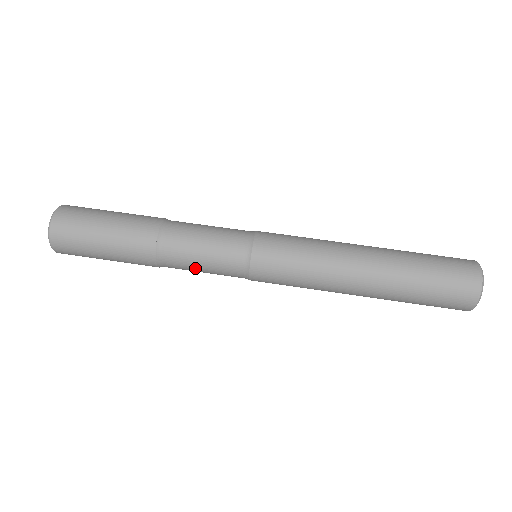
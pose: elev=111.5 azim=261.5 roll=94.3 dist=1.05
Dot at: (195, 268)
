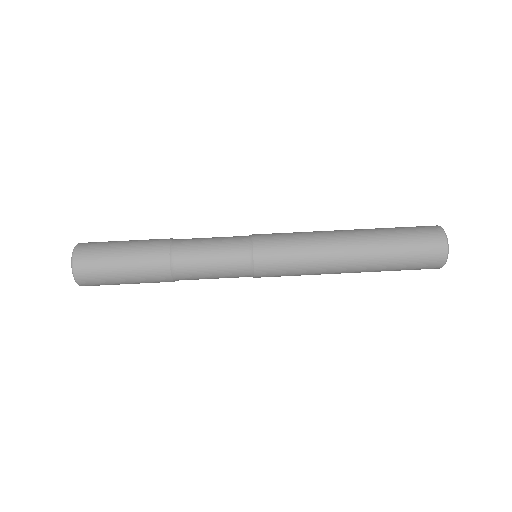
Dot at: occluded
